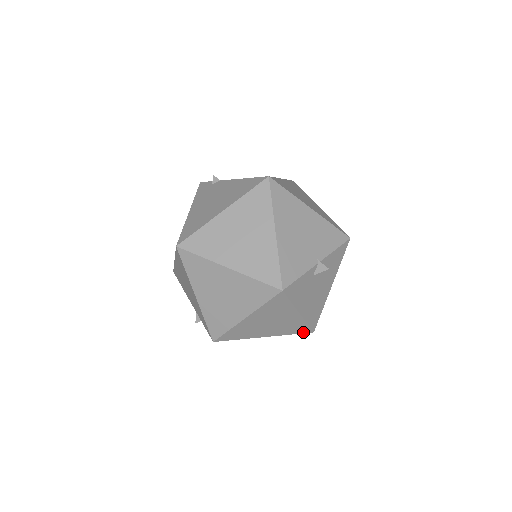
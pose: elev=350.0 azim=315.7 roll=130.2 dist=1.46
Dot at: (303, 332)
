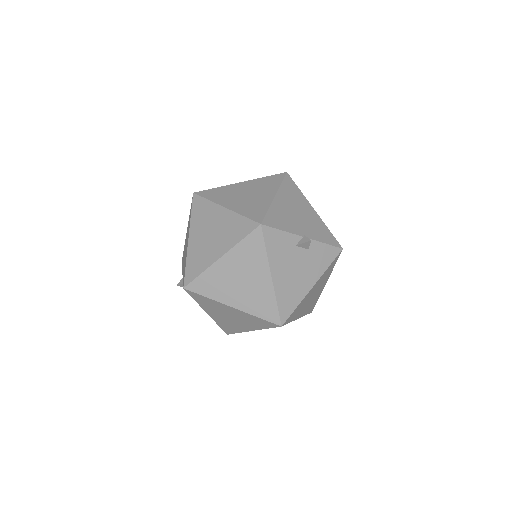
Dot at: (271, 320)
